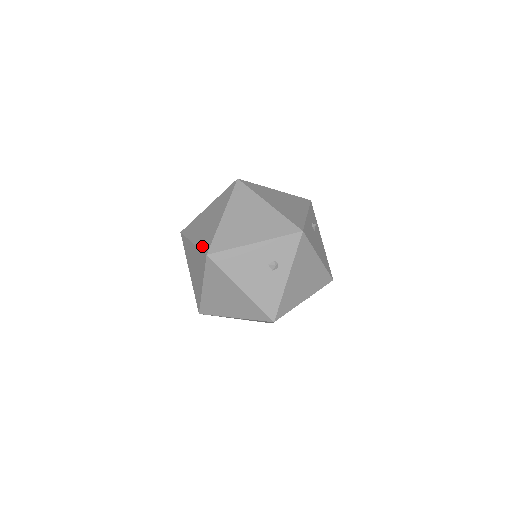
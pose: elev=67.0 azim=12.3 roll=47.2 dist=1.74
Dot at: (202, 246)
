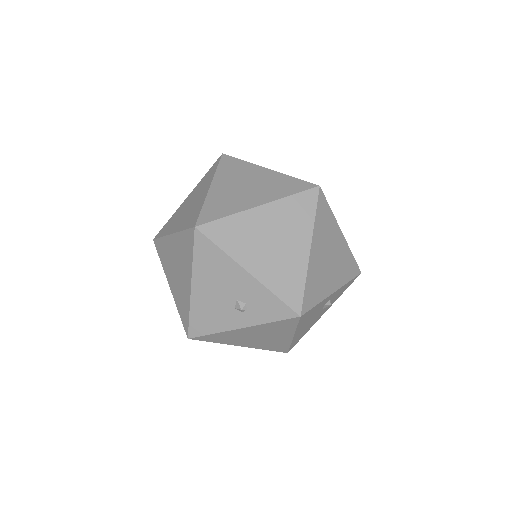
Dot at: (207, 208)
